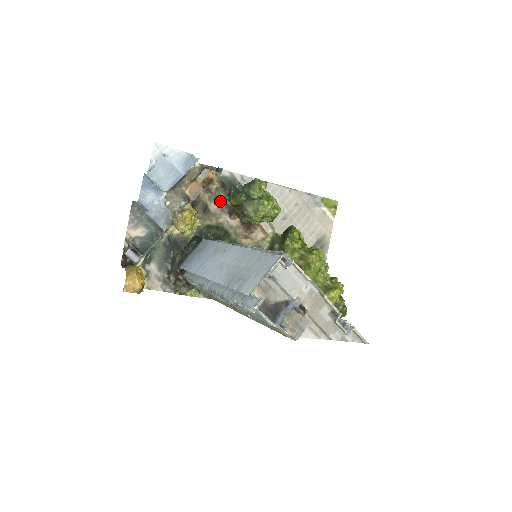
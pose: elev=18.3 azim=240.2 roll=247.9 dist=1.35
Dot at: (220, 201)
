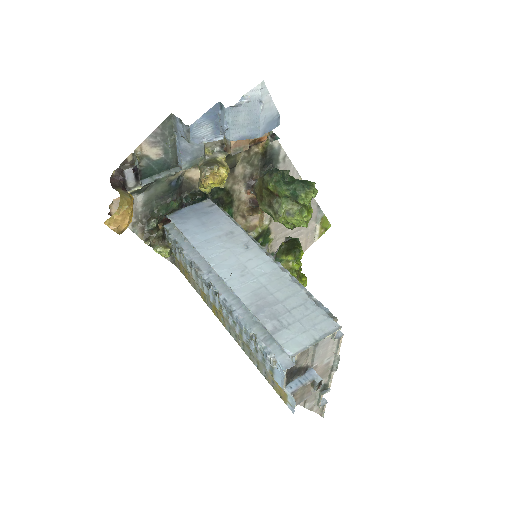
Dot at: (249, 167)
